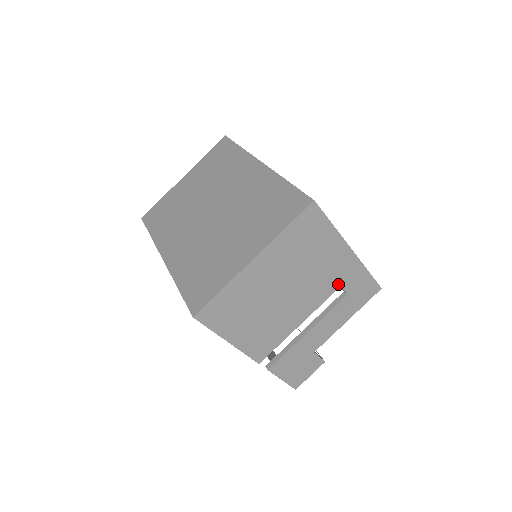
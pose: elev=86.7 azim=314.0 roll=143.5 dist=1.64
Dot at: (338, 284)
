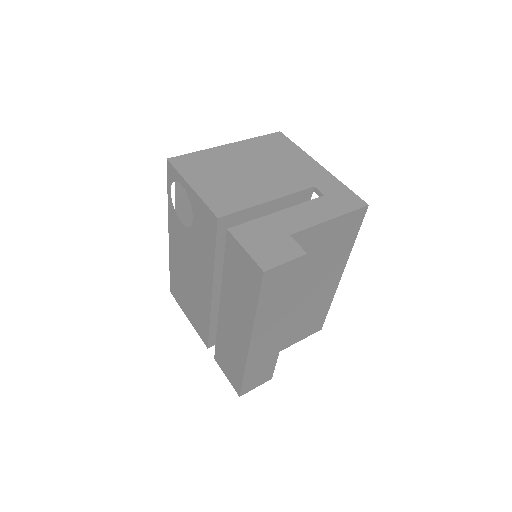
Dot at: (311, 184)
